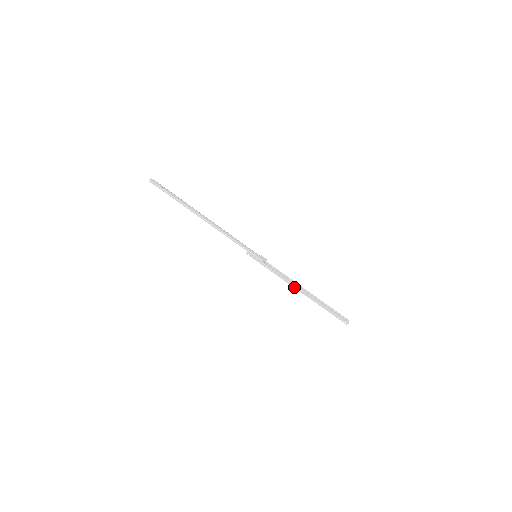
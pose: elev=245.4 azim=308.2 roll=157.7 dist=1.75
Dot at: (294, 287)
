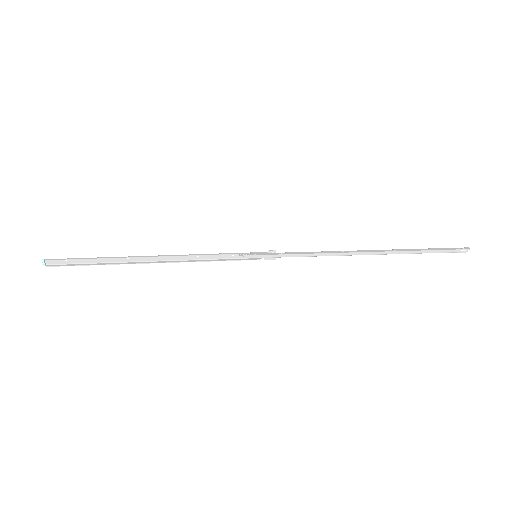
Dot at: (345, 253)
